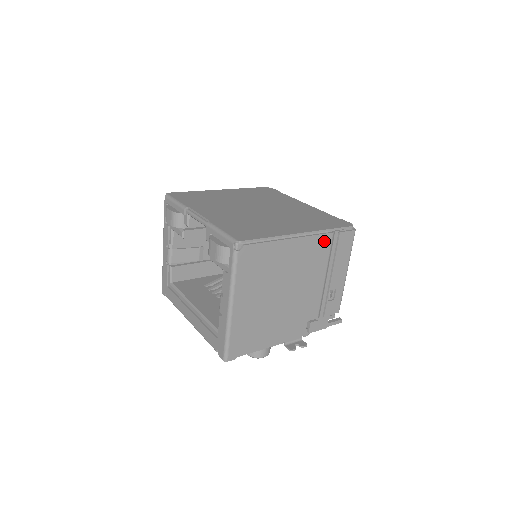
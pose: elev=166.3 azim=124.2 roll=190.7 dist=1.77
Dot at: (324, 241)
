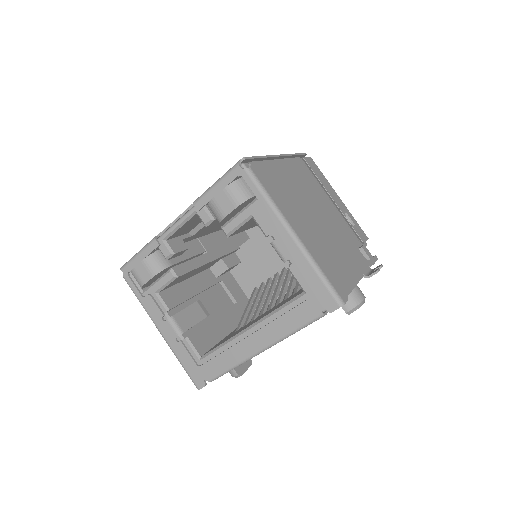
Dot at: (300, 165)
